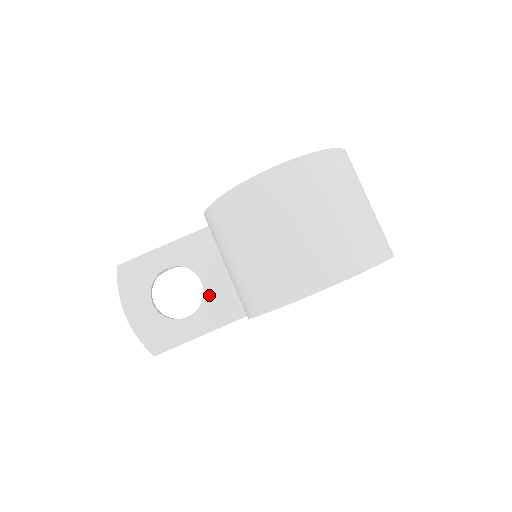
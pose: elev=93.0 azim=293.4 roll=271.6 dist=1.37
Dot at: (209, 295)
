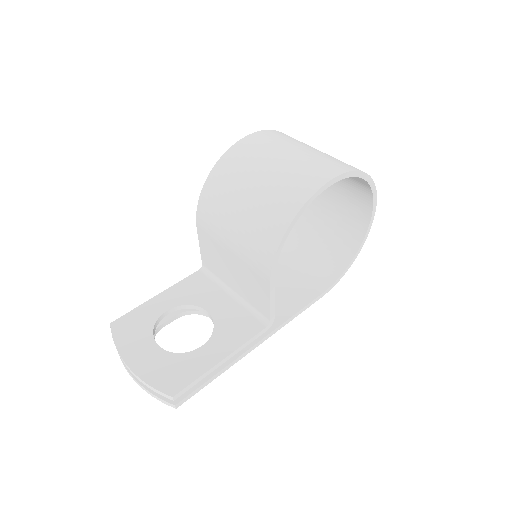
Dot at: (220, 320)
